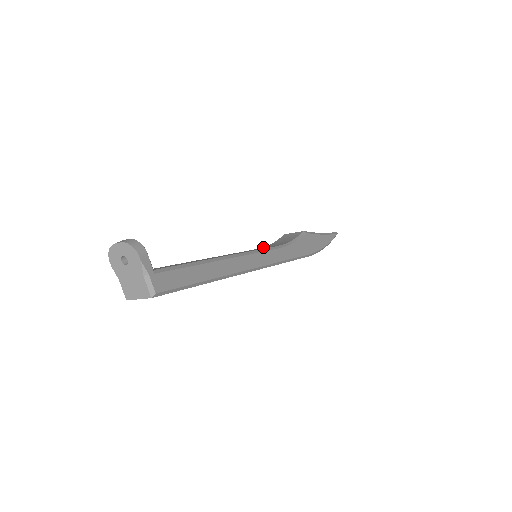
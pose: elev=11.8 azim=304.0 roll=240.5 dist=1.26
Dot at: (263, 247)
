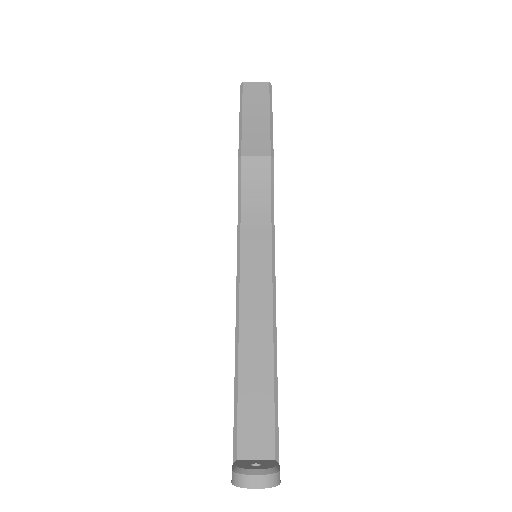
Dot at: (243, 217)
